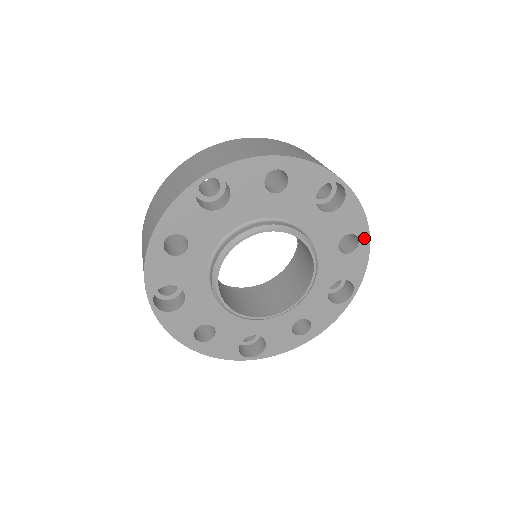
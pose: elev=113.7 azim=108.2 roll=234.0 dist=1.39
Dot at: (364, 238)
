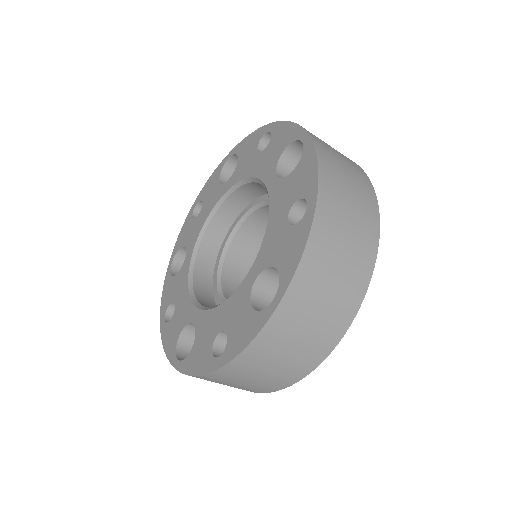
Dot at: occluded
